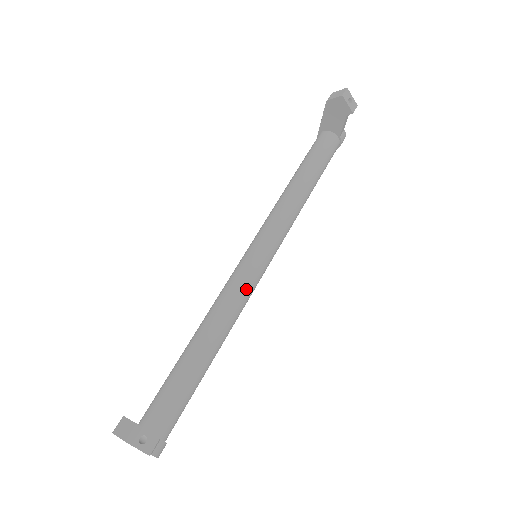
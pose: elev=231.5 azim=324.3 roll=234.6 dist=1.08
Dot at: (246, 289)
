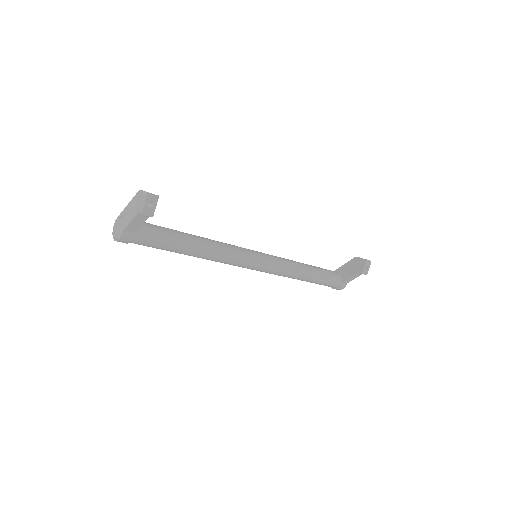
Dot at: (237, 256)
